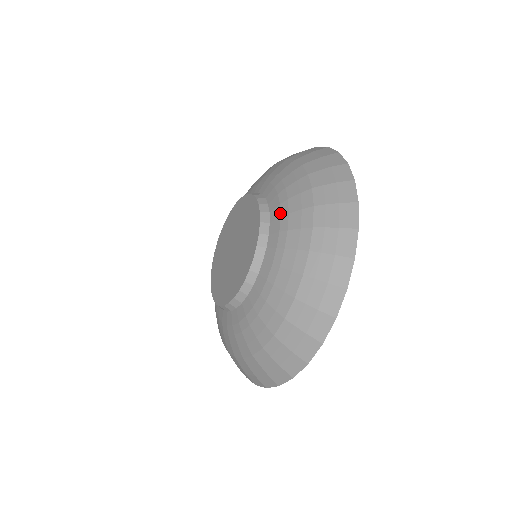
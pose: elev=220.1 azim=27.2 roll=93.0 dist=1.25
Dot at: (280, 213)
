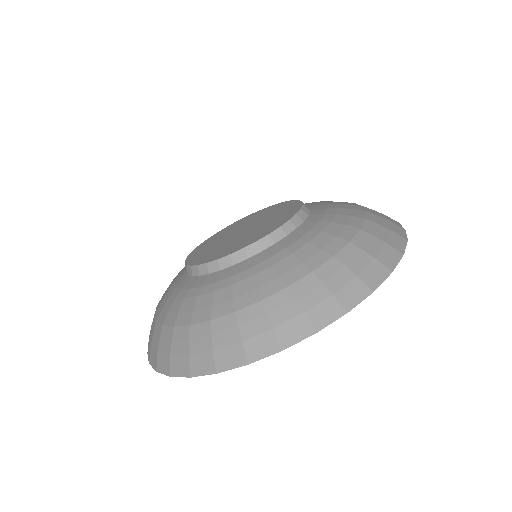
Dot at: (325, 212)
